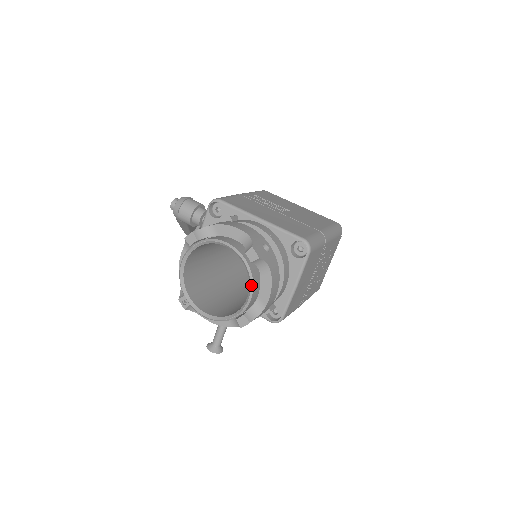
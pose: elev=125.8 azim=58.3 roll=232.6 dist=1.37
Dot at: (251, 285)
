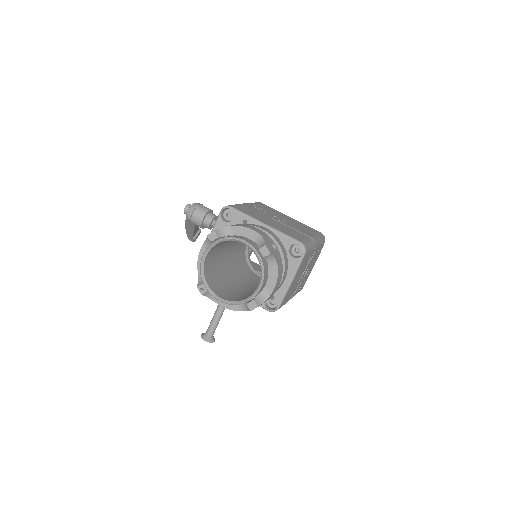
Dot at: (262, 275)
